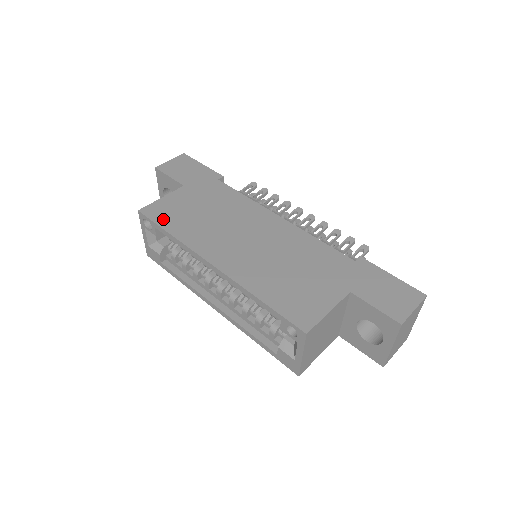
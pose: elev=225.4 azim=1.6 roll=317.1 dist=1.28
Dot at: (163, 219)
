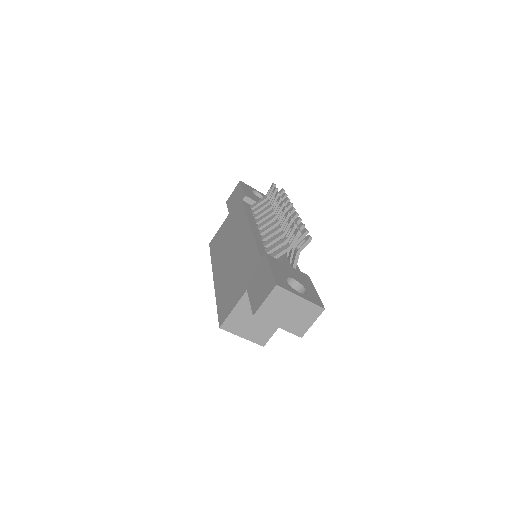
Dot at: (213, 248)
